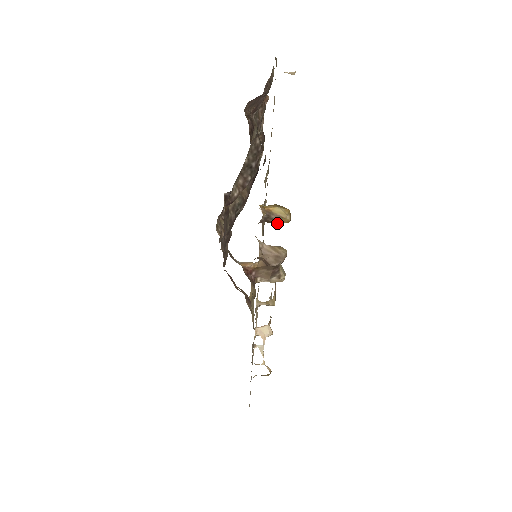
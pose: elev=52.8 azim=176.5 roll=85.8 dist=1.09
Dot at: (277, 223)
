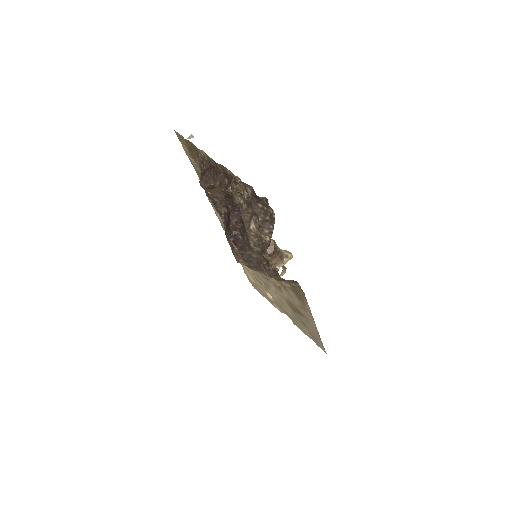
Dot at: occluded
